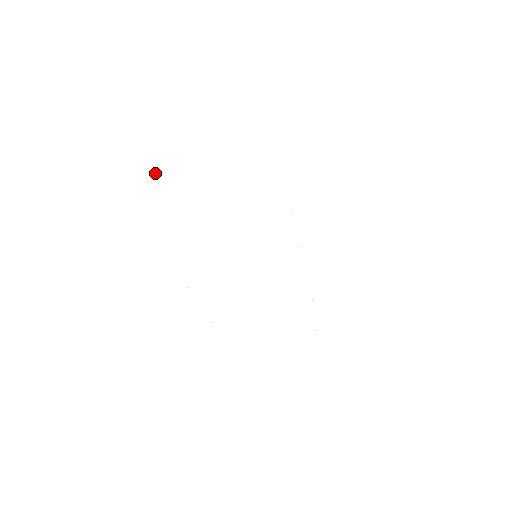
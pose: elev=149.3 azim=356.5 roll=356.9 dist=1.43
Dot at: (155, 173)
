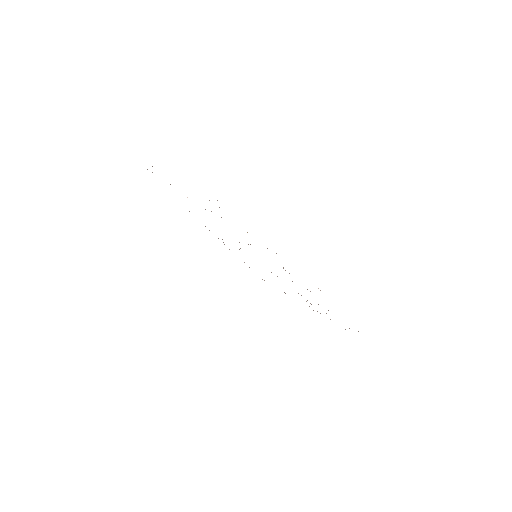
Dot at: occluded
